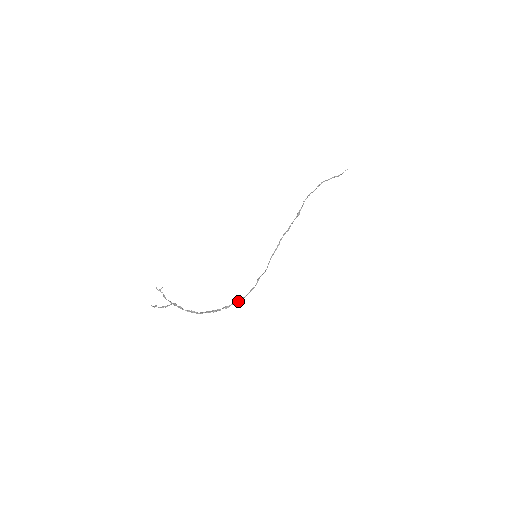
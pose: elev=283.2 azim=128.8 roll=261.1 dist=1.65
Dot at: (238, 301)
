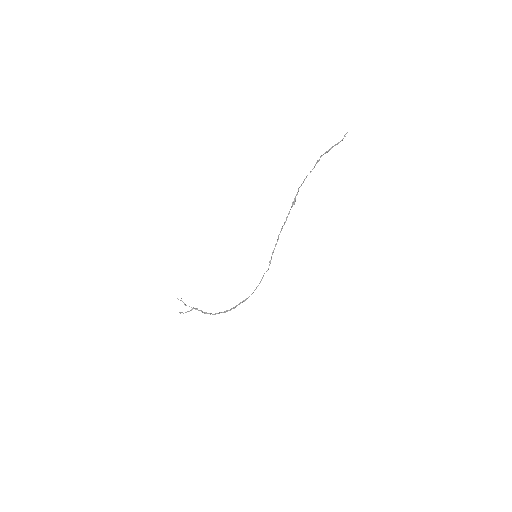
Dot at: (244, 301)
